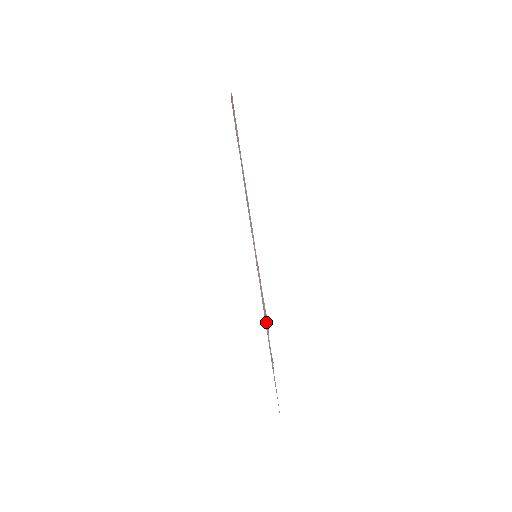
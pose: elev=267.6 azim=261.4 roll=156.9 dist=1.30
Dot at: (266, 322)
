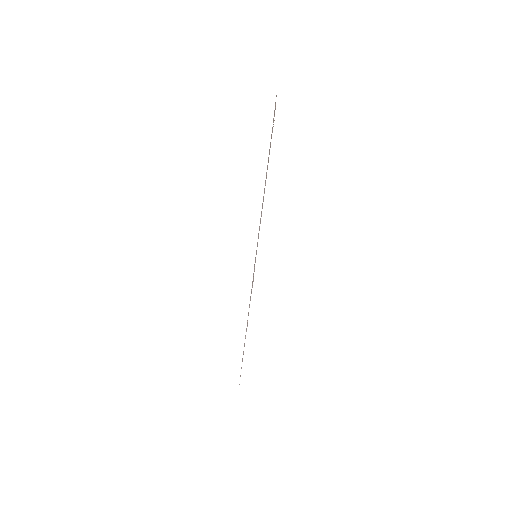
Dot at: occluded
